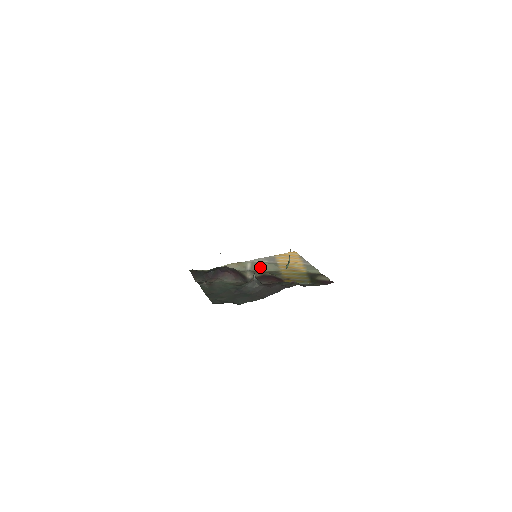
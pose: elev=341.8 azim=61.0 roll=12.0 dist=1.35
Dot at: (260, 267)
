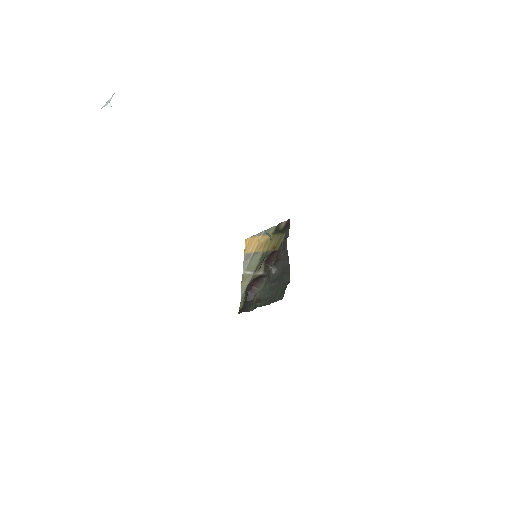
Dot at: (253, 265)
